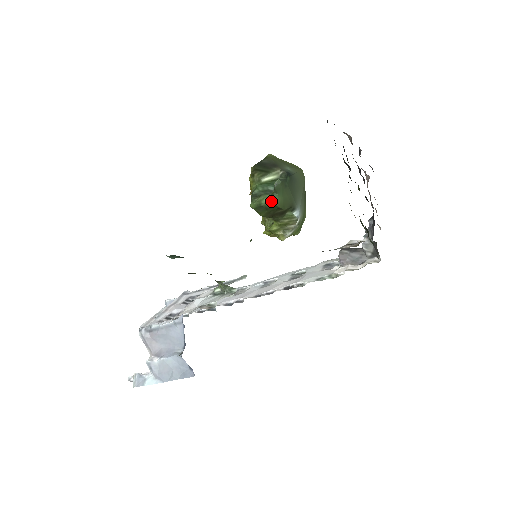
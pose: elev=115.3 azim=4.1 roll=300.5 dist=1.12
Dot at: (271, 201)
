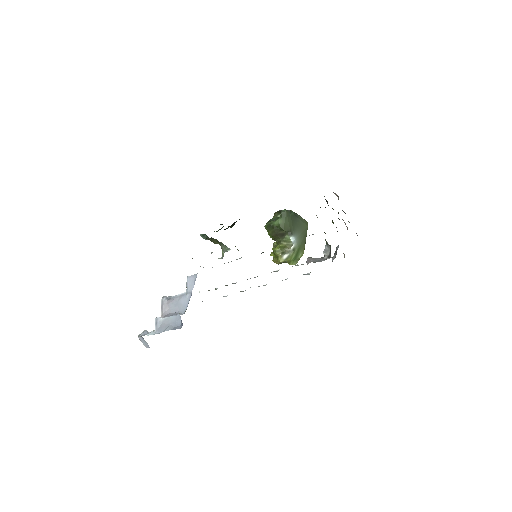
Dot at: (277, 222)
